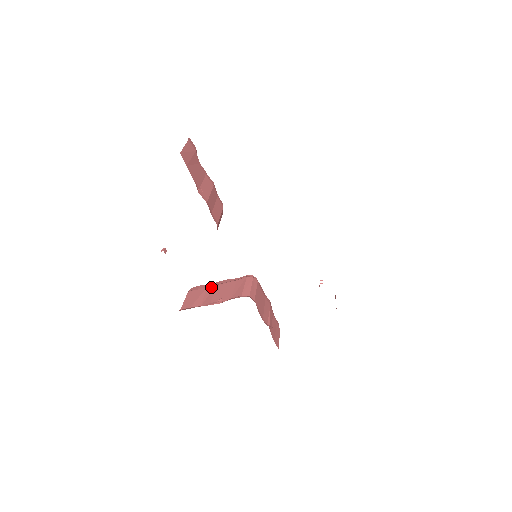
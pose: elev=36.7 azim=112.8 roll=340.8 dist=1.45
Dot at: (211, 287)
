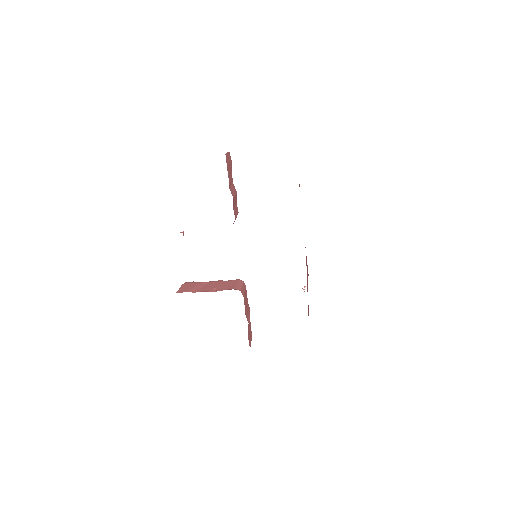
Dot at: (205, 283)
